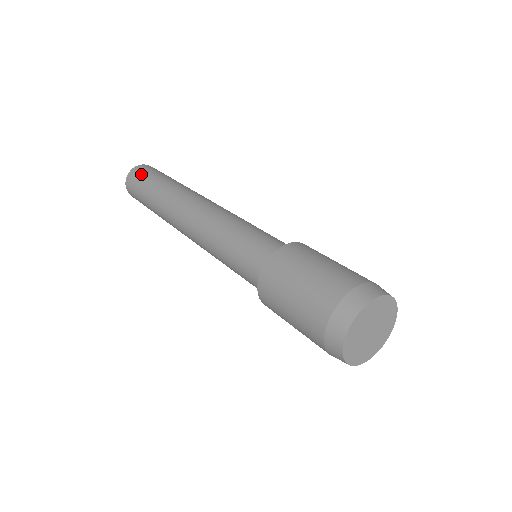
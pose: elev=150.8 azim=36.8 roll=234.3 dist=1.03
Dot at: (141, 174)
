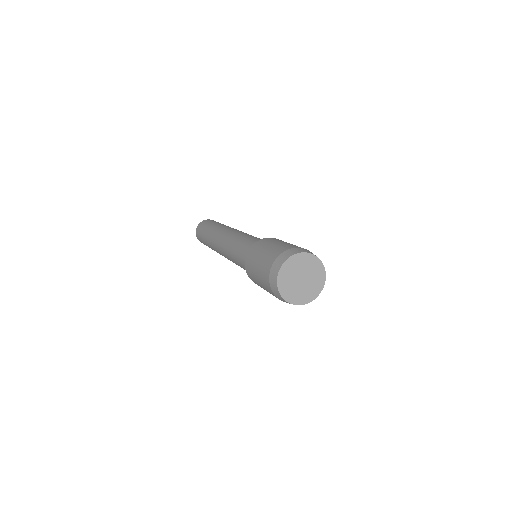
Dot at: (209, 221)
